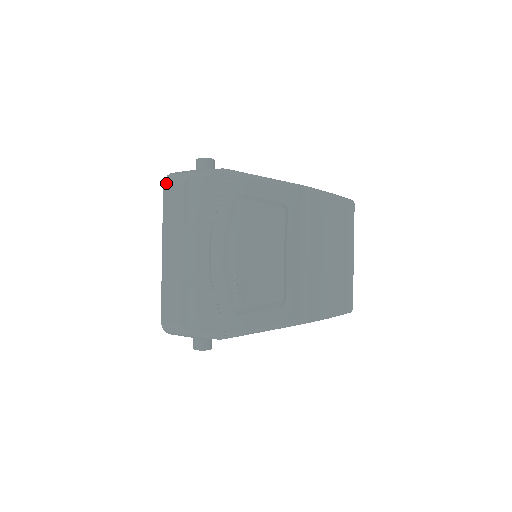
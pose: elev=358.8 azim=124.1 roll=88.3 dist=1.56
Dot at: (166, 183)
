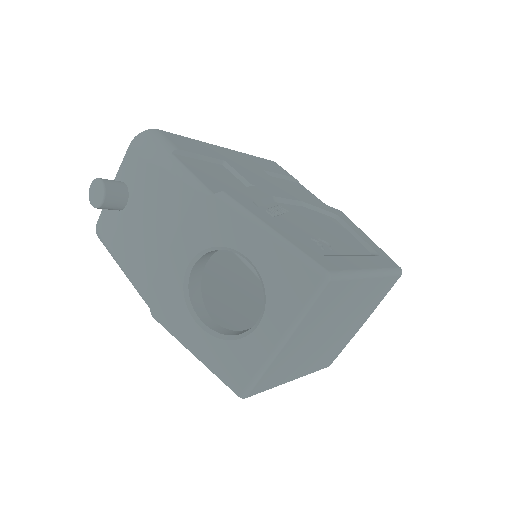
Dot at: occluded
